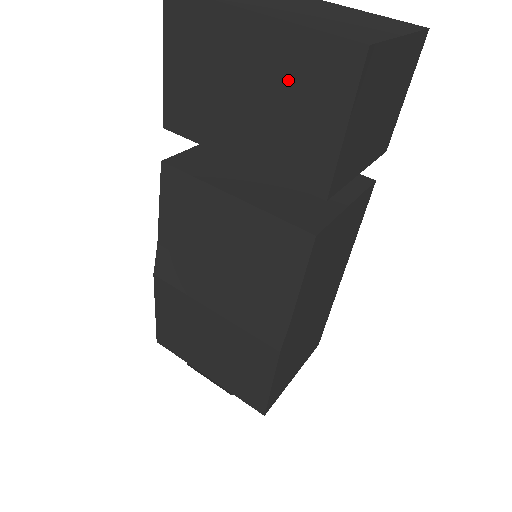
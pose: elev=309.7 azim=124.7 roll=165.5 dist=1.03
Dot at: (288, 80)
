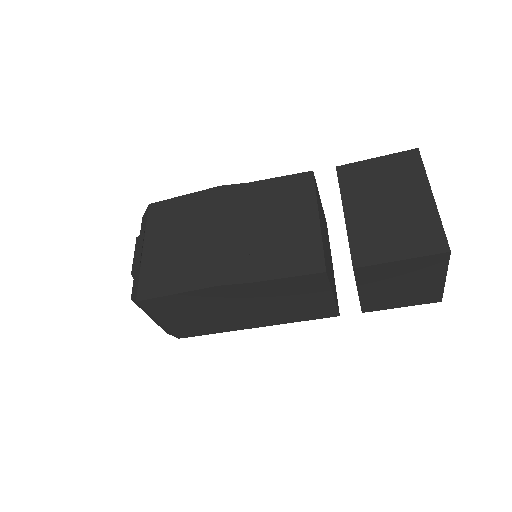
Dot at: (410, 222)
